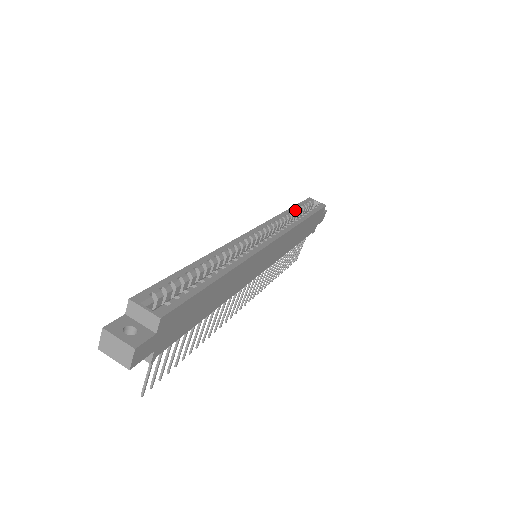
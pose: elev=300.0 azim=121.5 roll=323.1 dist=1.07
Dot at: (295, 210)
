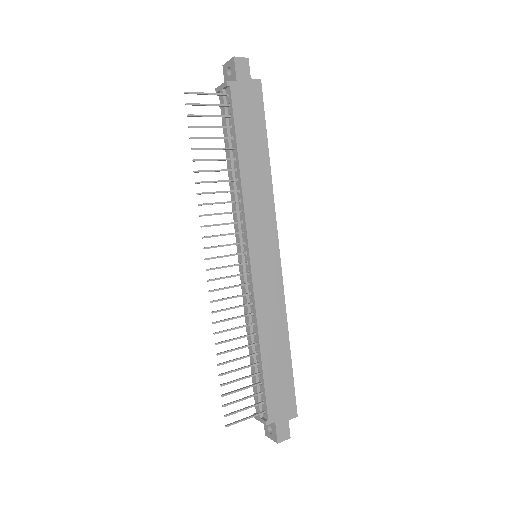
Dot at: occluded
